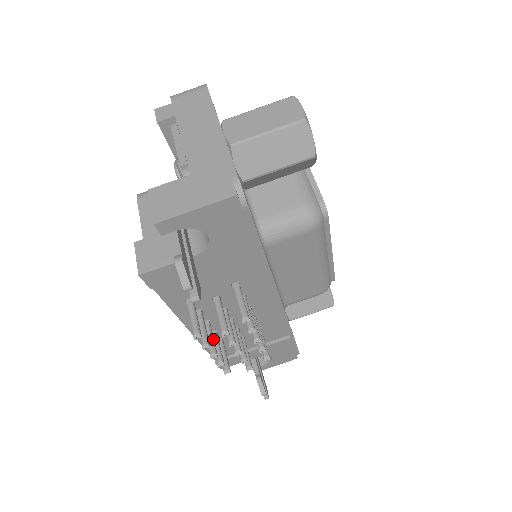
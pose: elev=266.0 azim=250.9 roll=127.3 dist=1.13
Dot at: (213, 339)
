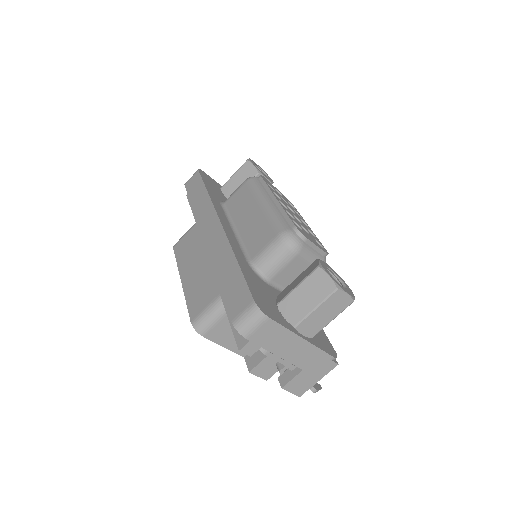
Dot at: occluded
